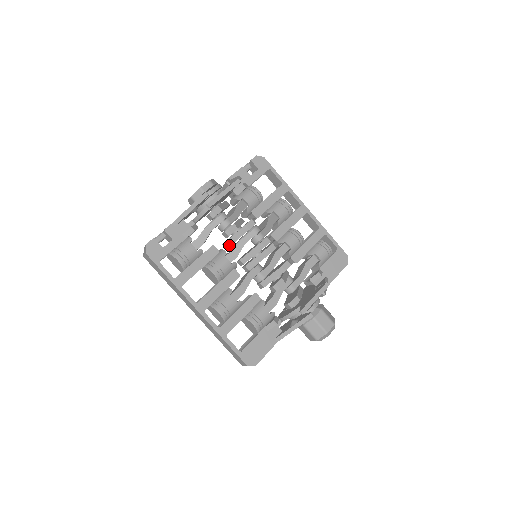
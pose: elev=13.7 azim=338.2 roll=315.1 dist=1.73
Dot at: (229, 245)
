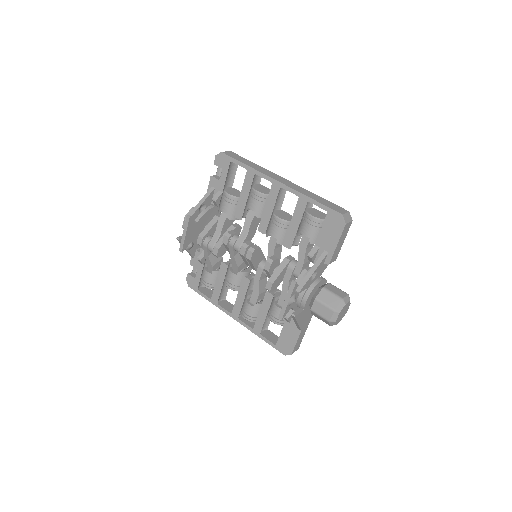
Dot at: occluded
